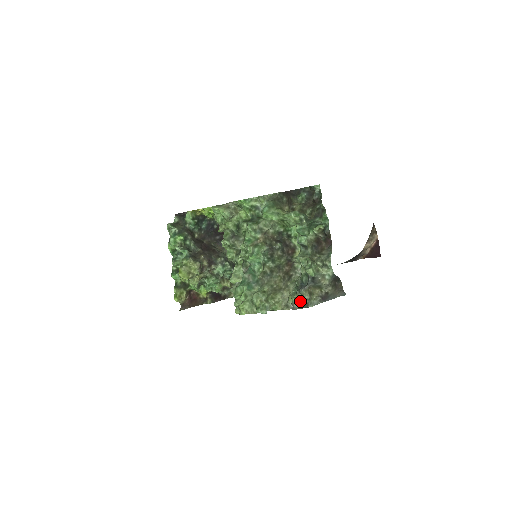
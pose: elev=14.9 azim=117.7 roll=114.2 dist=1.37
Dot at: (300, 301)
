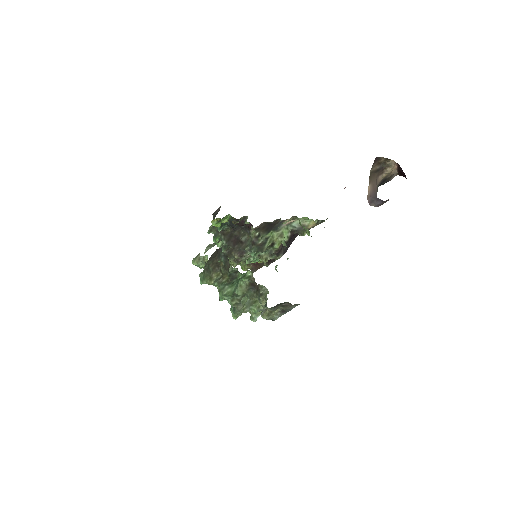
Dot at: occluded
